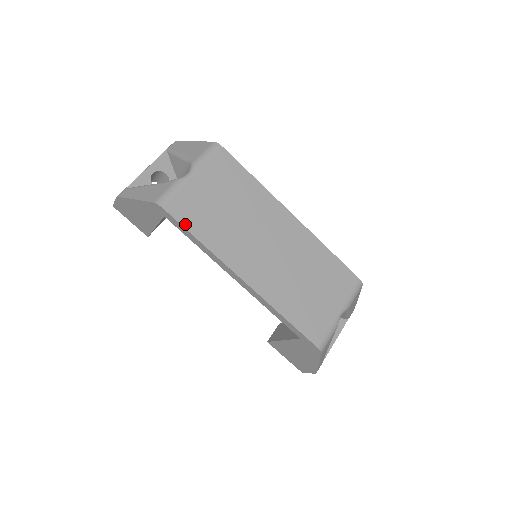
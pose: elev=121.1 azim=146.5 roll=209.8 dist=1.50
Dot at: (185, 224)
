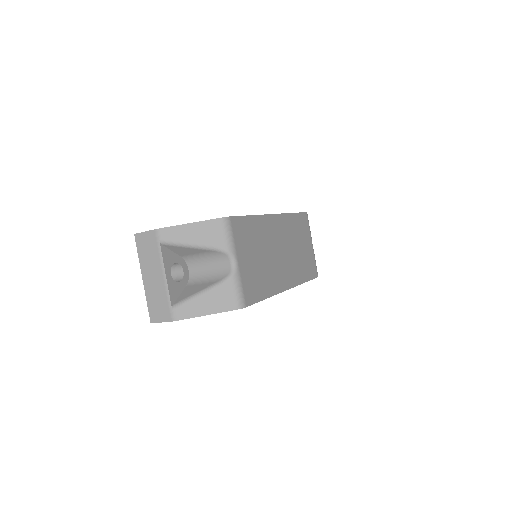
Dot at: (257, 299)
